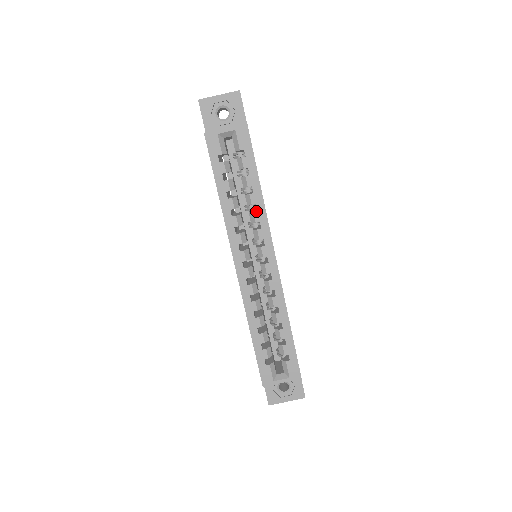
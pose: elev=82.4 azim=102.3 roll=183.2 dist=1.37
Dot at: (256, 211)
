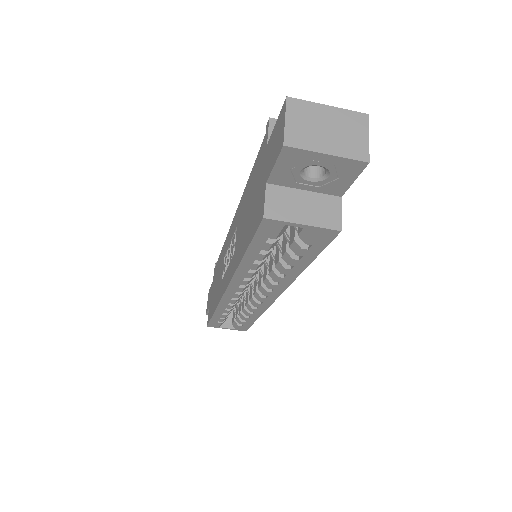
Dot at: (282, 277)
